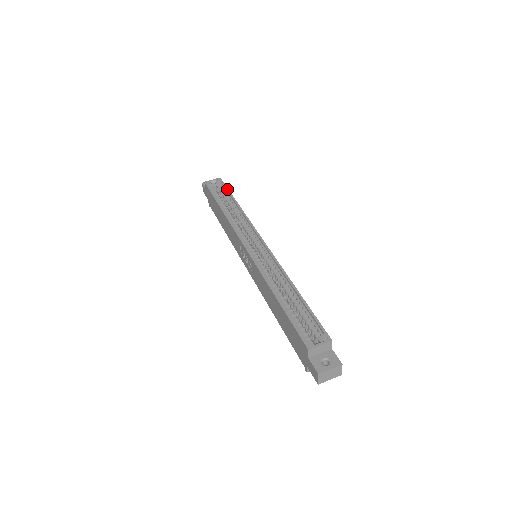
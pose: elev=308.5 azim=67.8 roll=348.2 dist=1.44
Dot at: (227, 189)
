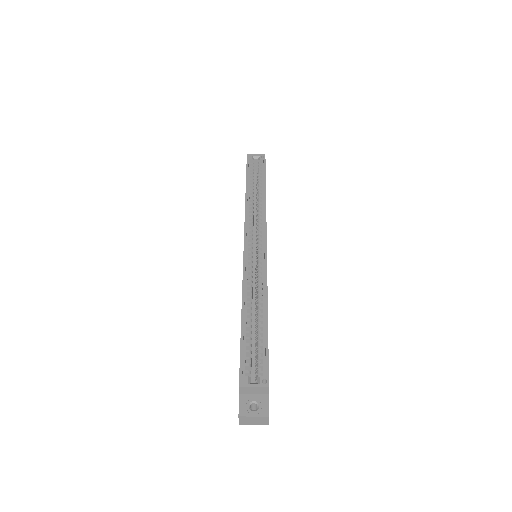
Dot at: (264, 171)
